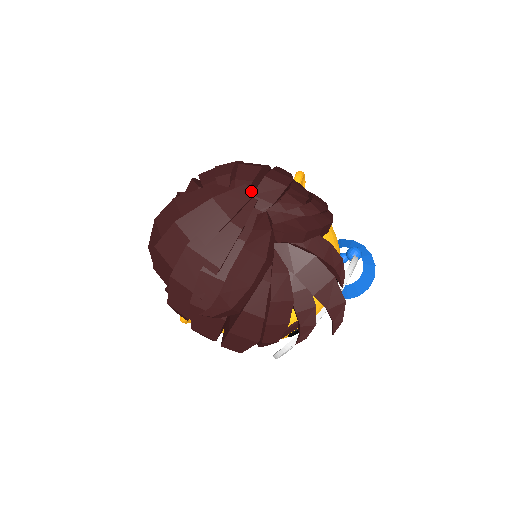
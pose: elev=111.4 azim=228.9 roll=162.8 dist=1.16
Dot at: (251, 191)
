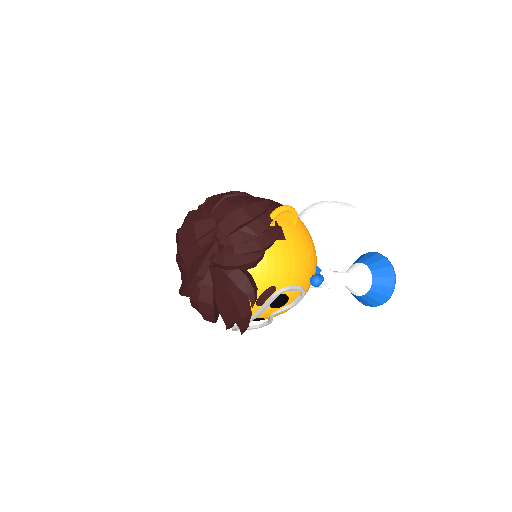
Dot at: (215, 223)
